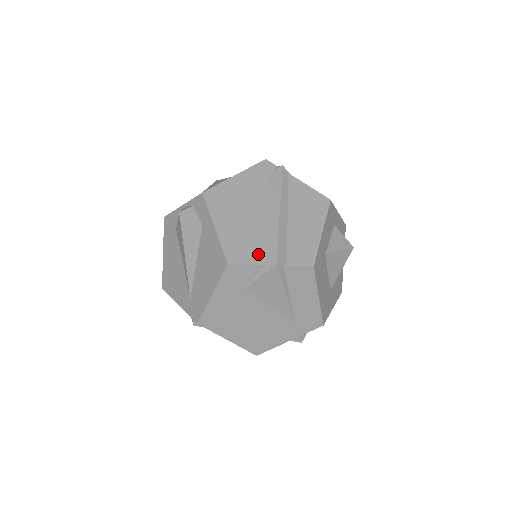
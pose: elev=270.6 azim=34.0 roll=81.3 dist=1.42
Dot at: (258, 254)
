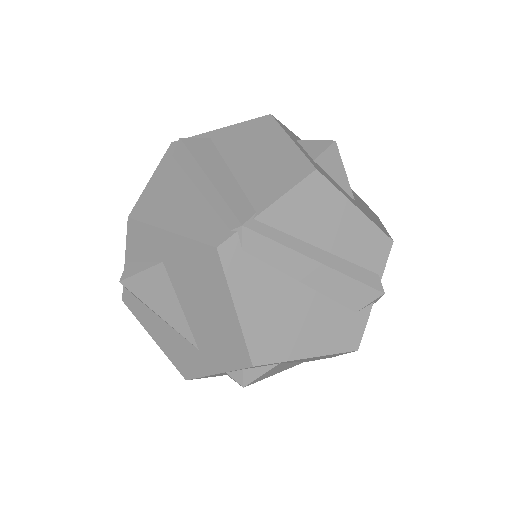
Dot at: (360, 310)
